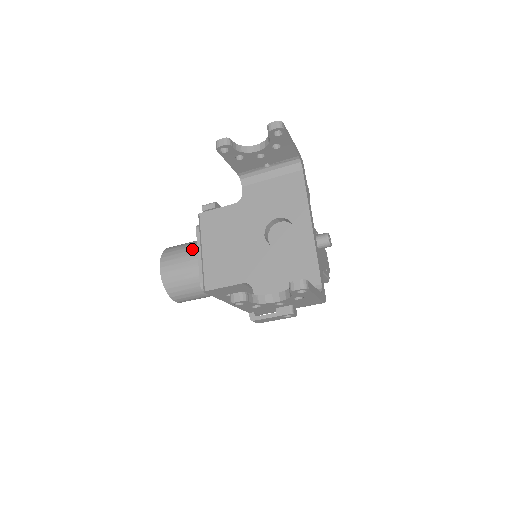
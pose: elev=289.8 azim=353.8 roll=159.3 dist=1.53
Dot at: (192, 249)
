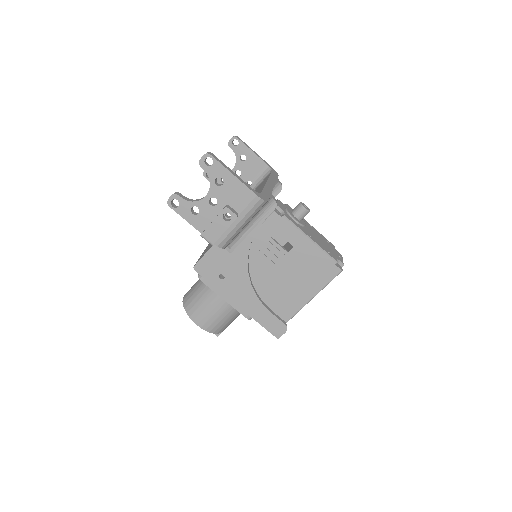
Dot at: occluded
